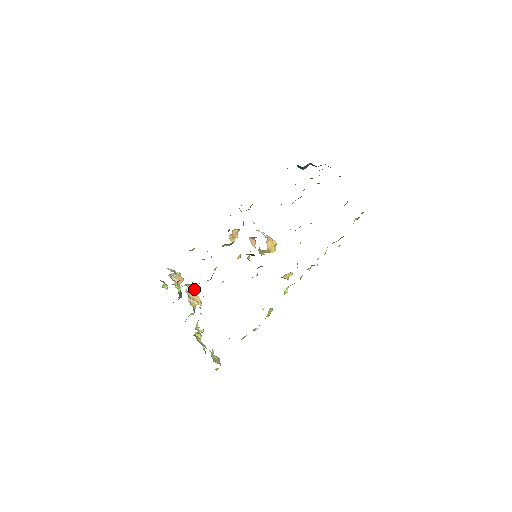
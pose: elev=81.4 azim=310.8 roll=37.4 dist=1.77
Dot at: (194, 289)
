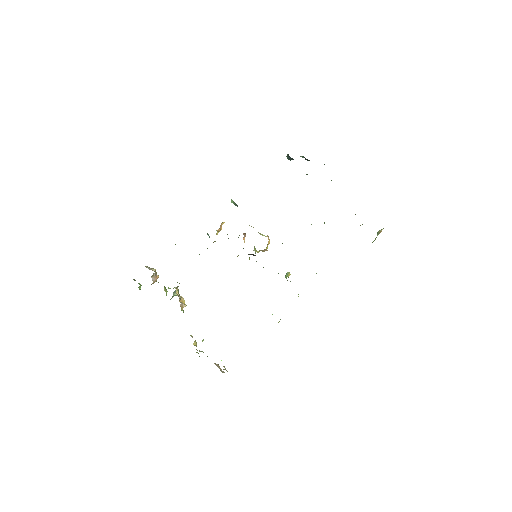
Dot at: (178, 289)
